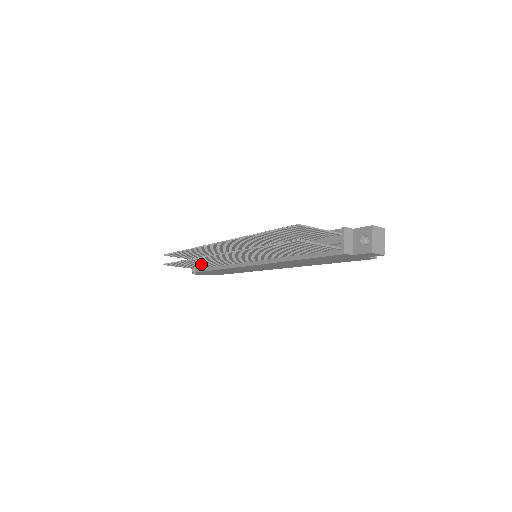
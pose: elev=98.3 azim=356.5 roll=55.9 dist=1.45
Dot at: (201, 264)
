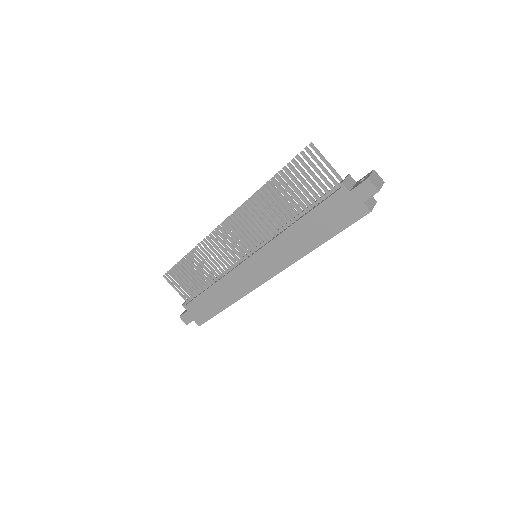
Dot at: (199, 273)
